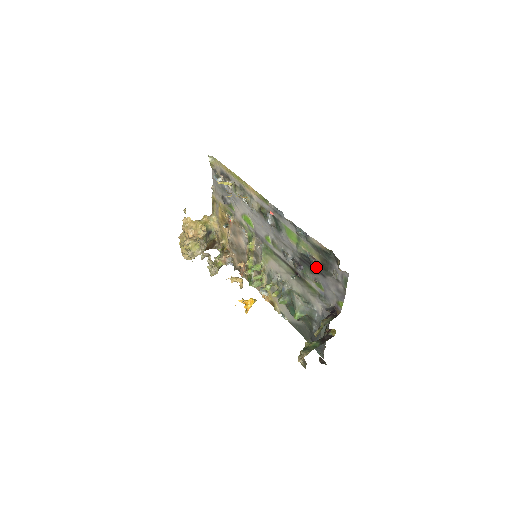
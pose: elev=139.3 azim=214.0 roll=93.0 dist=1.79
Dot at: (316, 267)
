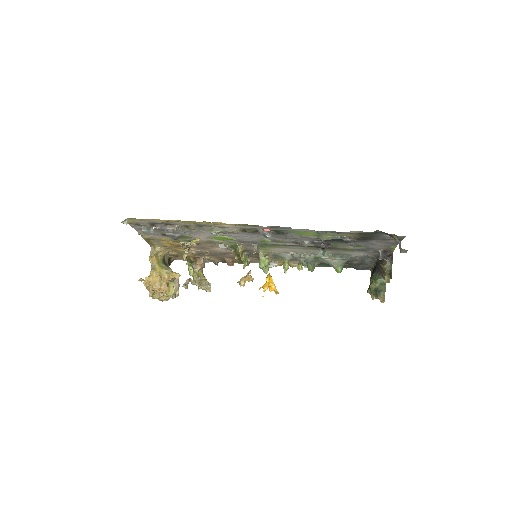
Dot at: occluded
